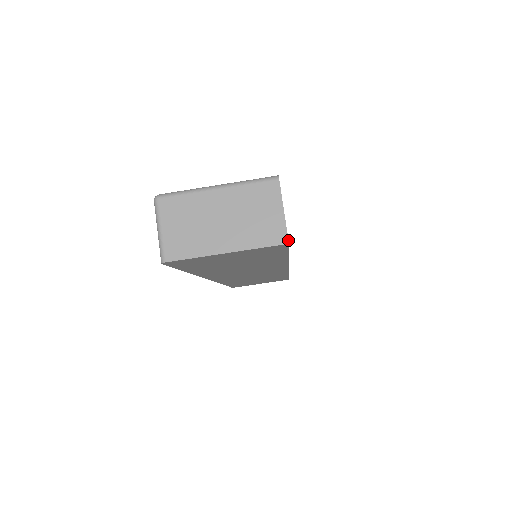
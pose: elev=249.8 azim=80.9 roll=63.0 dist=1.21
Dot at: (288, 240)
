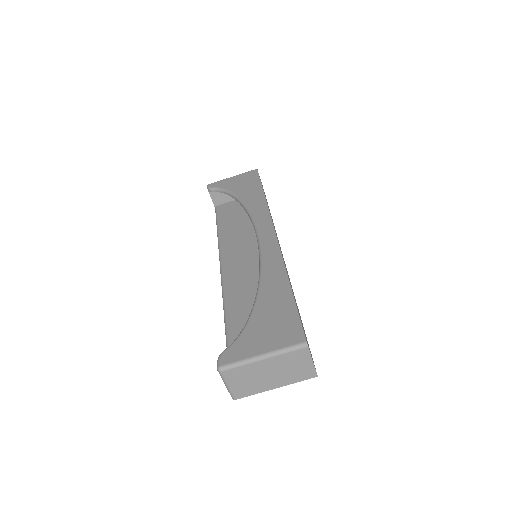
Dot at: (317, 375)
